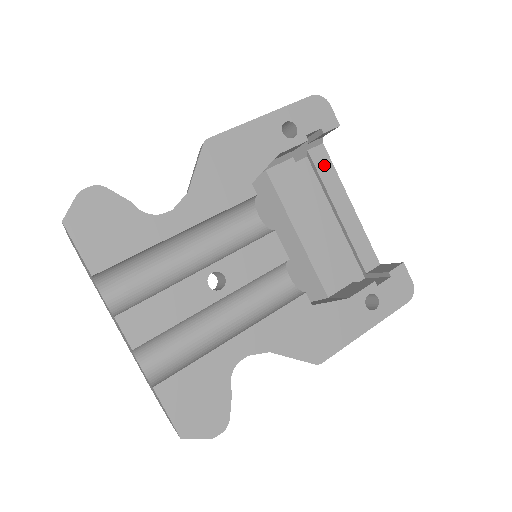
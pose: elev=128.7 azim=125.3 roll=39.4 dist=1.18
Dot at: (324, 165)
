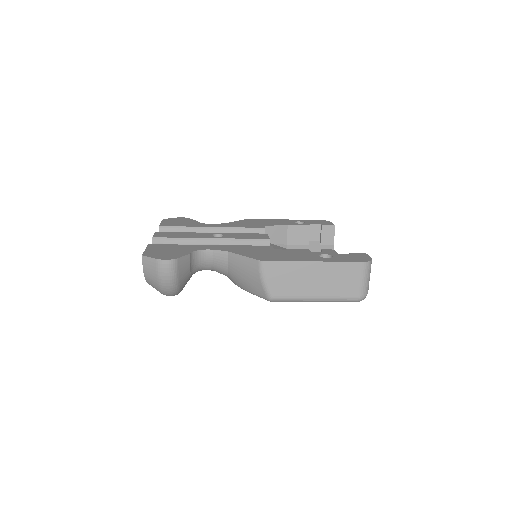
Dot at: occluded
